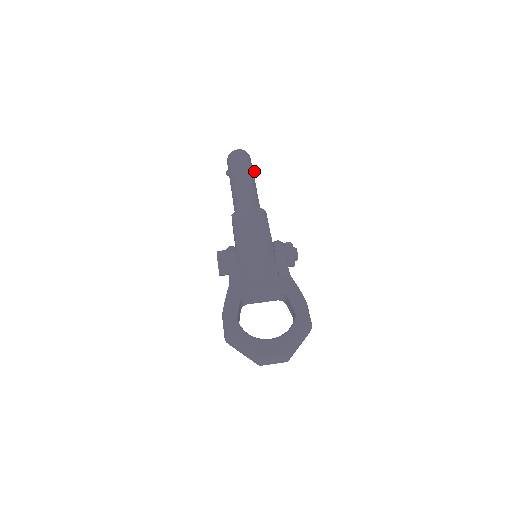
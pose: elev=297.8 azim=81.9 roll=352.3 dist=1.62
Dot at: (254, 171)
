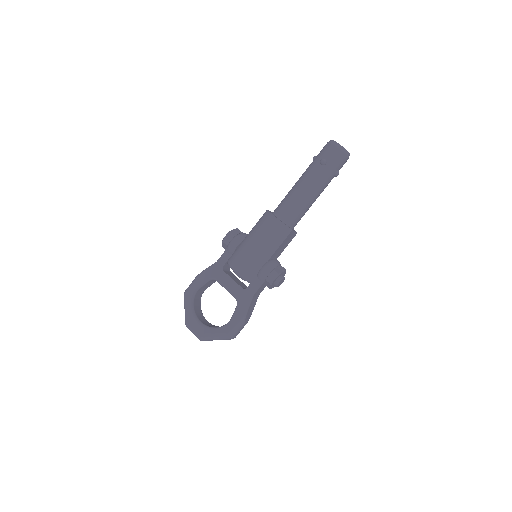
Dot at: (335, 176)
